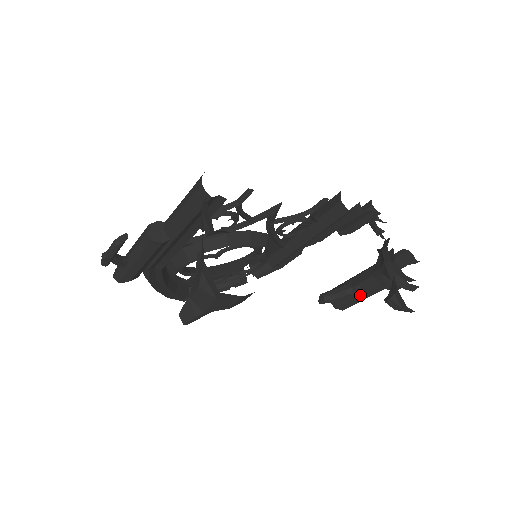
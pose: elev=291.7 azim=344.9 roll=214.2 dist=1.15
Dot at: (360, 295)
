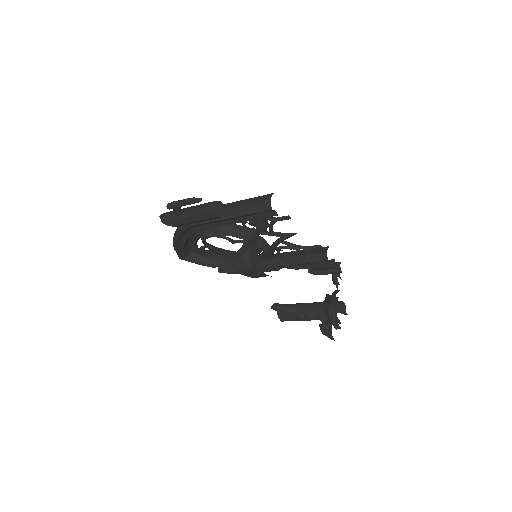
Dot at: (300, 316)
